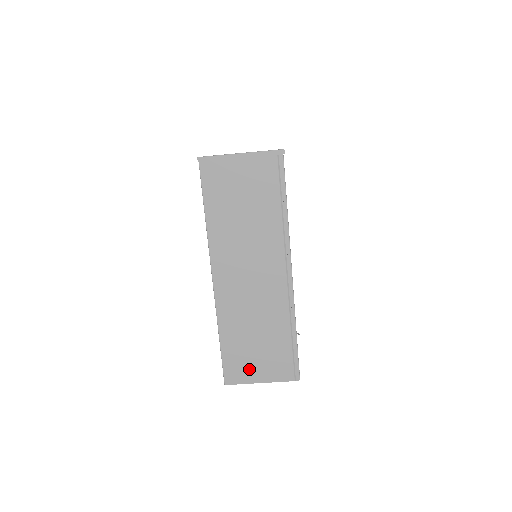
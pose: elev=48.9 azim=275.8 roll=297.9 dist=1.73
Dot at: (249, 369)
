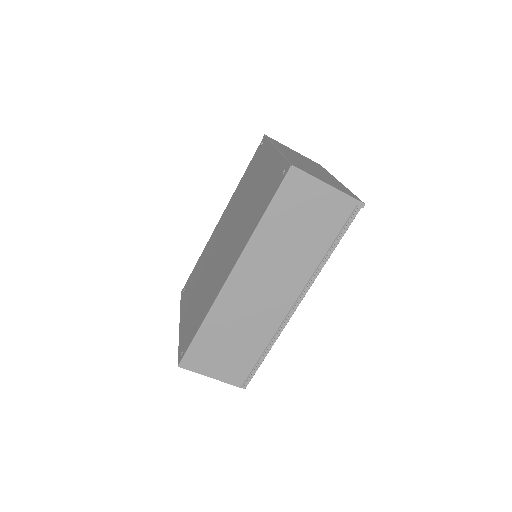
Dot at: (209, 363)
